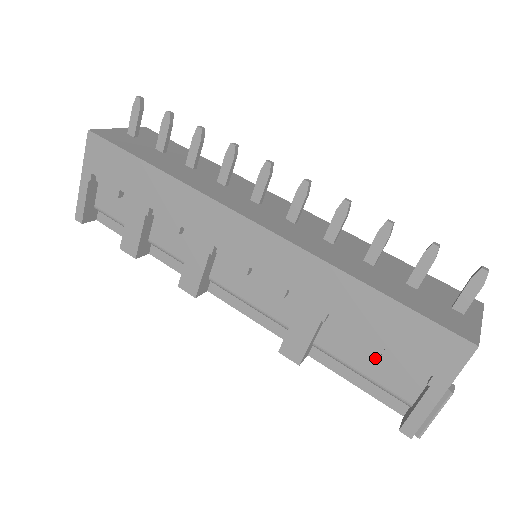
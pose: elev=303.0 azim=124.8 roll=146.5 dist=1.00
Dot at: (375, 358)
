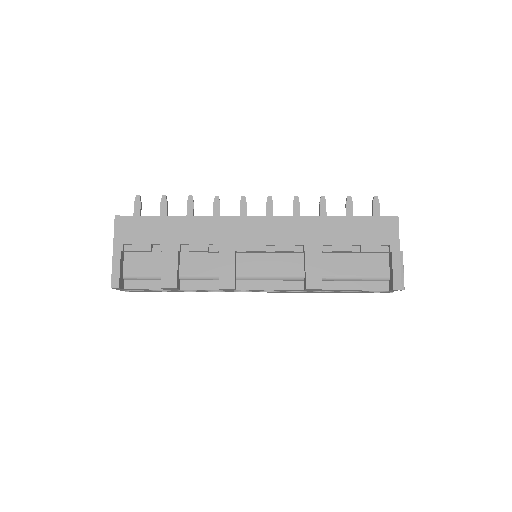
Dot at: (357, 262)
